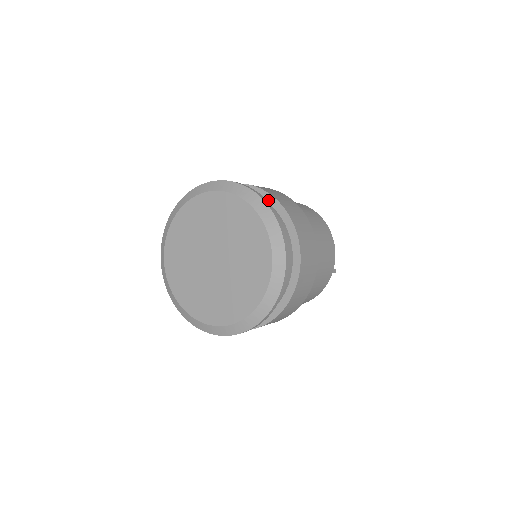
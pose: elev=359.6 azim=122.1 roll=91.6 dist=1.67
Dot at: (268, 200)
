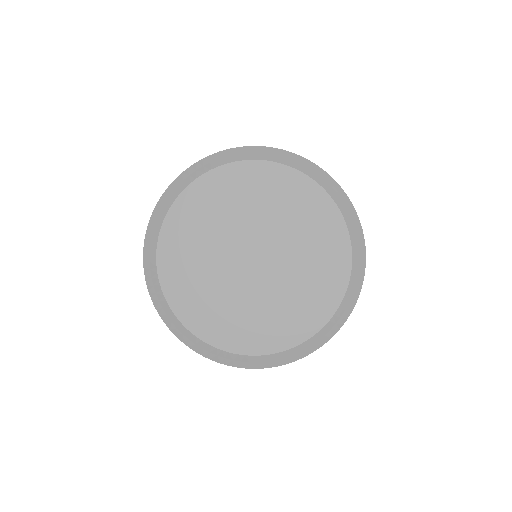
Dot at: occluded
